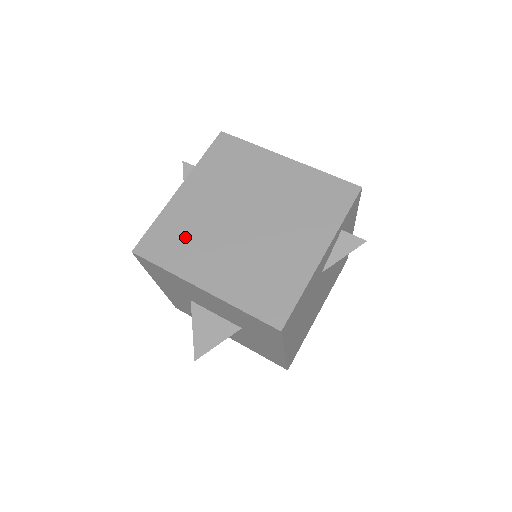
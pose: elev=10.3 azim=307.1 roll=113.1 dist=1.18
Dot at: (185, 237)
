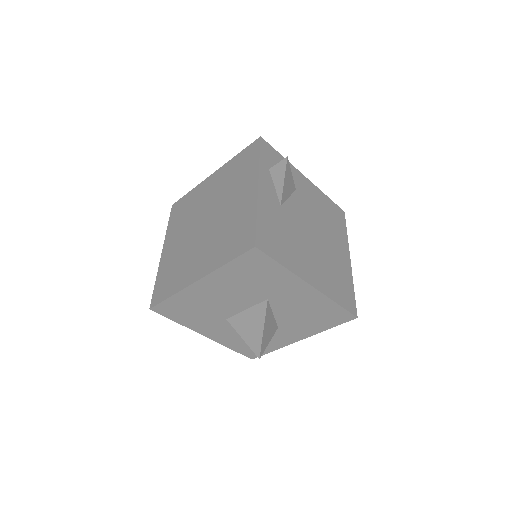
Dot at: (175, 269)
